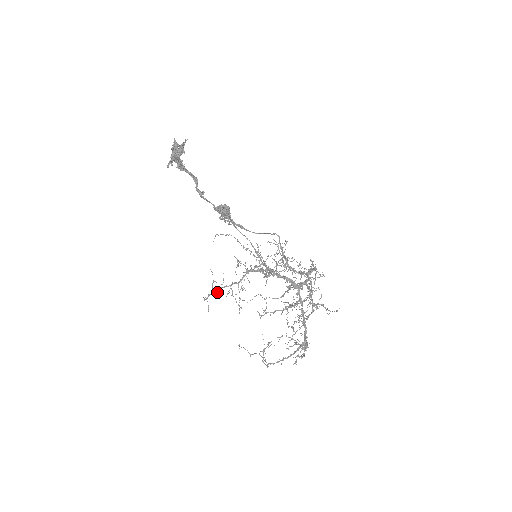
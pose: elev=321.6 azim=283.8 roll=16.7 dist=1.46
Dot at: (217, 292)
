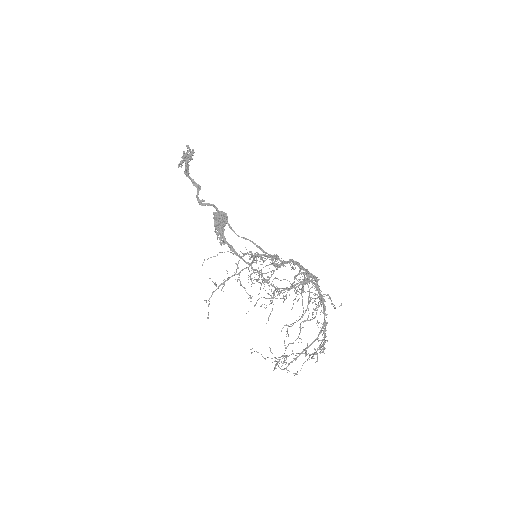
Dot at: (222, 288)
